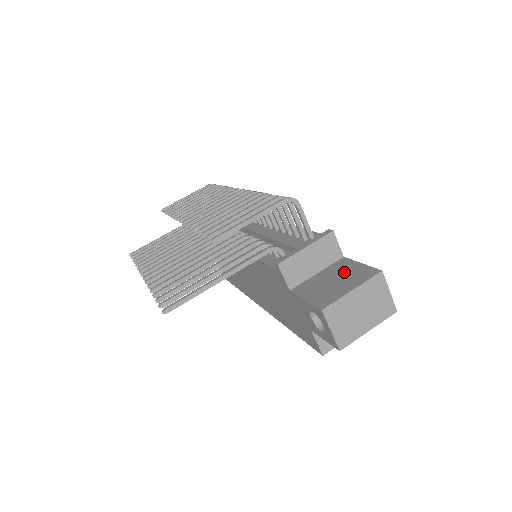
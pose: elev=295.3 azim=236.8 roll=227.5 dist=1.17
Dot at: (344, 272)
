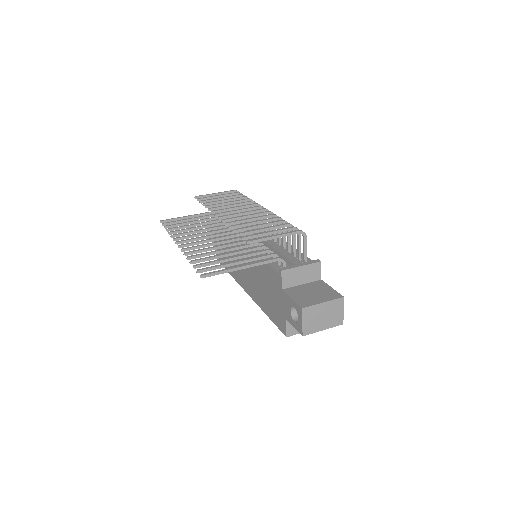
Dot at: (320, 290)
